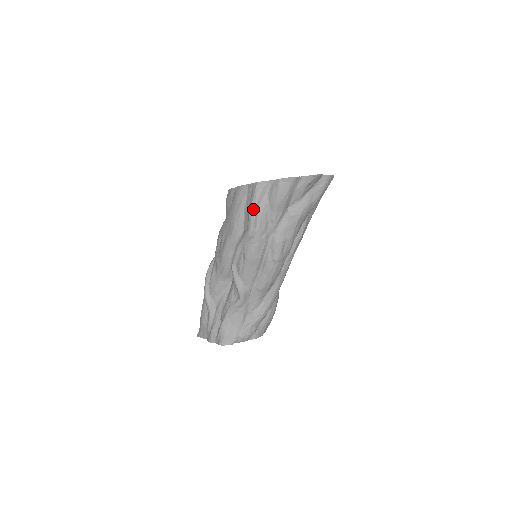
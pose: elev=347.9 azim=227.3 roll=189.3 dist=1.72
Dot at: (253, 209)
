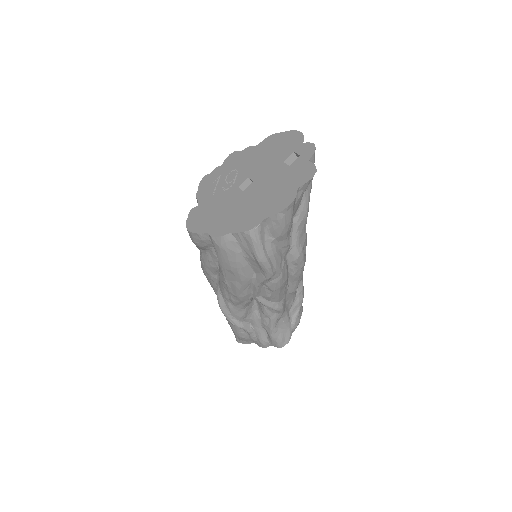
Dot at: (262, 258)
